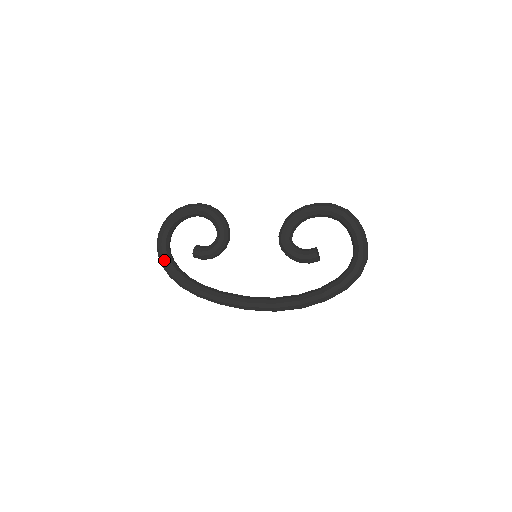
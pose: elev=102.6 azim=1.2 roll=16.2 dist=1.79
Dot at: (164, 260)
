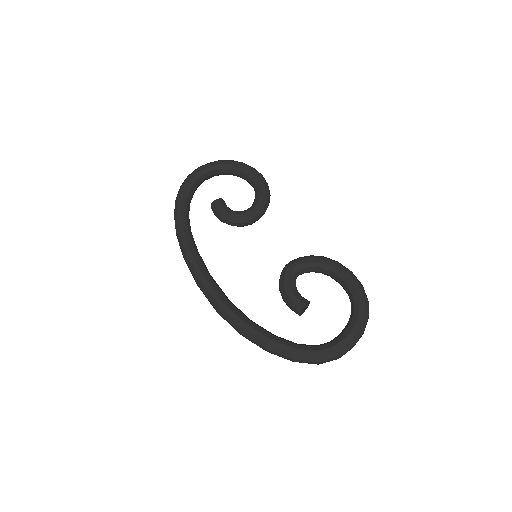
Dot at: (188, 182)
